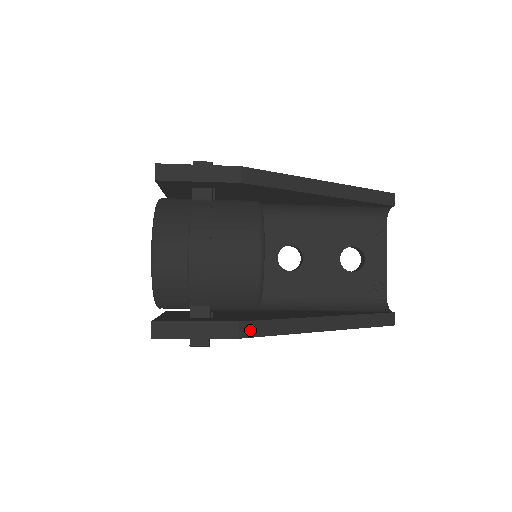
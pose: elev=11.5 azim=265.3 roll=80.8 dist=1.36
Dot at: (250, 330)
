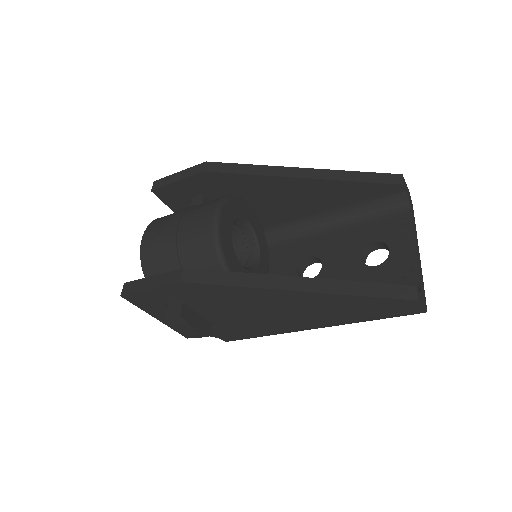
Dot at: (195, 277)
